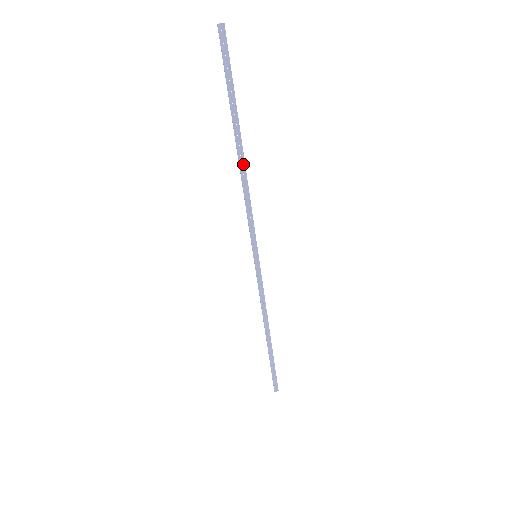
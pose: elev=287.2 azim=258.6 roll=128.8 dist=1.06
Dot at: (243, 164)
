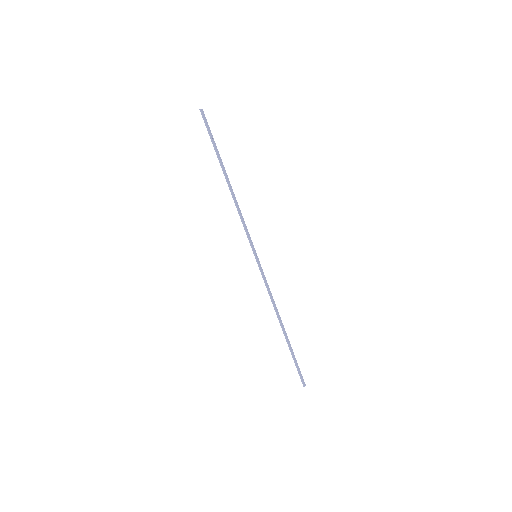
Dot at: (232, 189)
